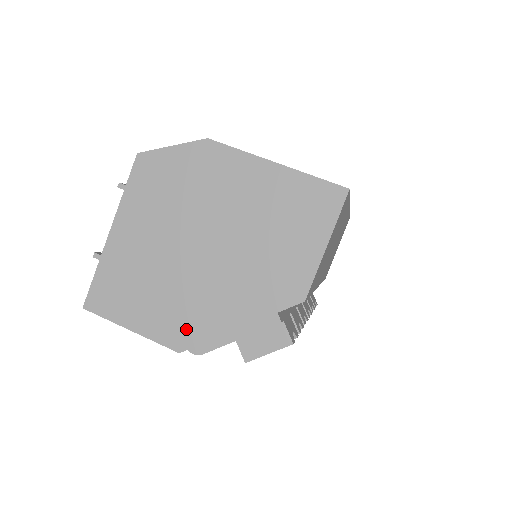
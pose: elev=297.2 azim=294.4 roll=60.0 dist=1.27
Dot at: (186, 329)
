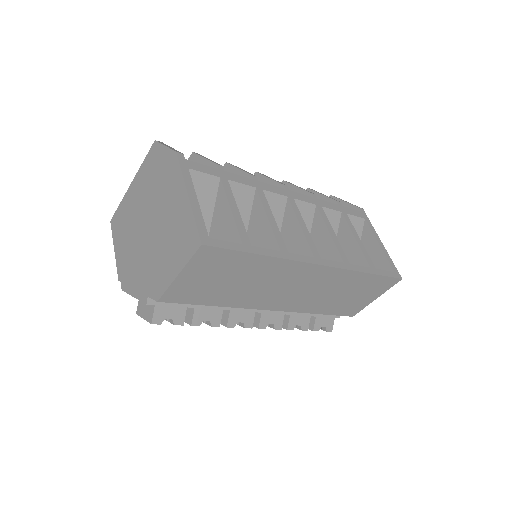
Dot at: (125, 269)
